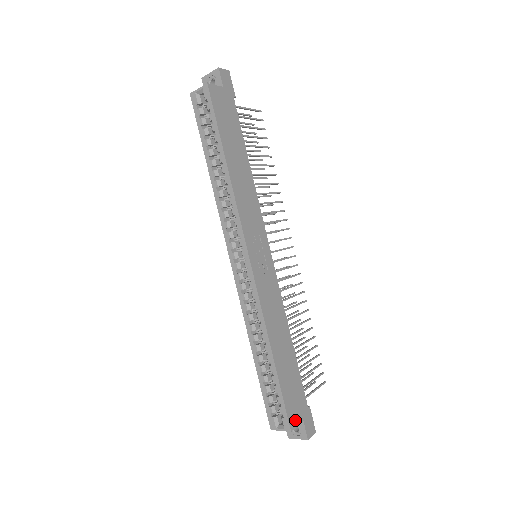
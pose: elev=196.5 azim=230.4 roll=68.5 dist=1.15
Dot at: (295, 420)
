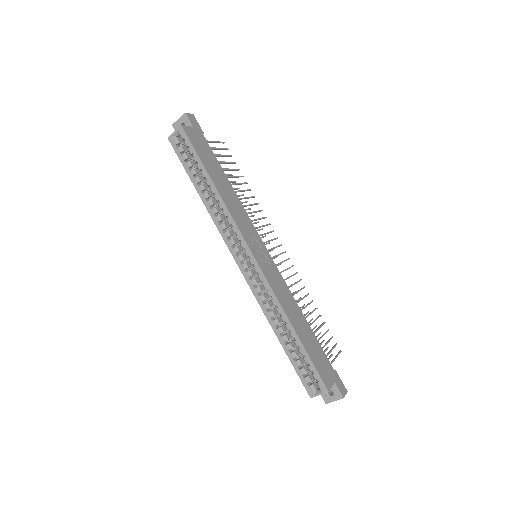
Dot at: (329, 382)
